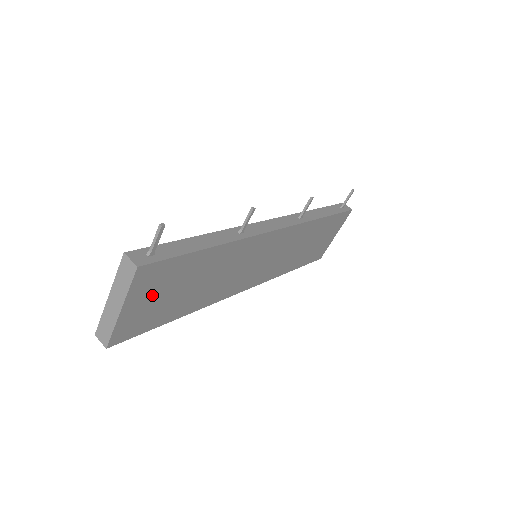
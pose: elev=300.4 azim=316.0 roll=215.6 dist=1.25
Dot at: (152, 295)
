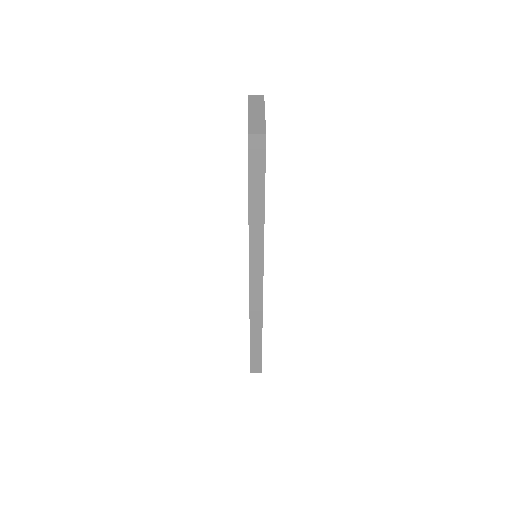
Dot at: occluded
